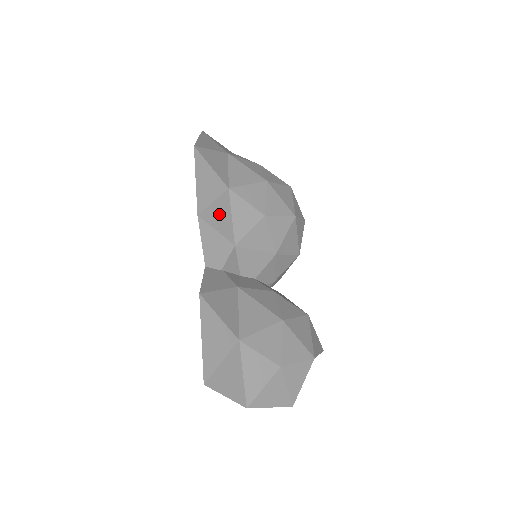
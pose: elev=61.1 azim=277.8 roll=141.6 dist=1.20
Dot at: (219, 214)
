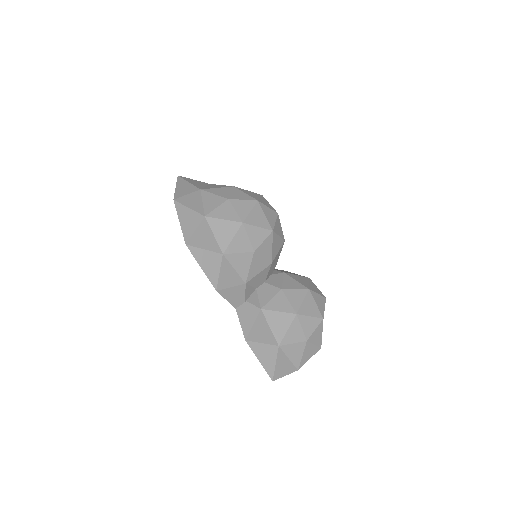
Dot at: (227, 276)
